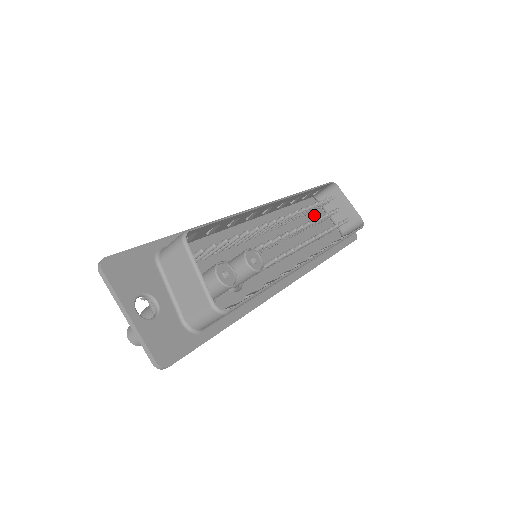
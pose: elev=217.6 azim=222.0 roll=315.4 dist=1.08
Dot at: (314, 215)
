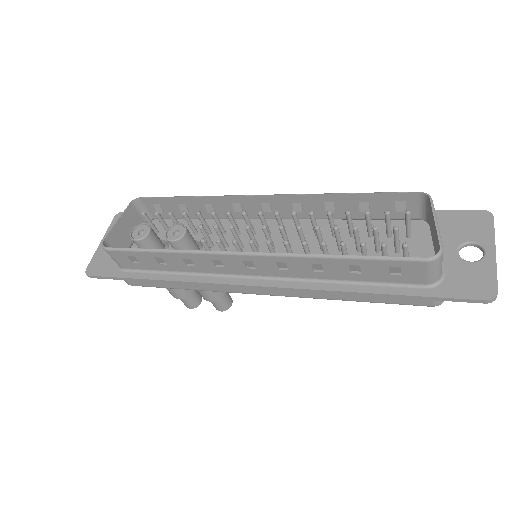
Dot at: occluded
